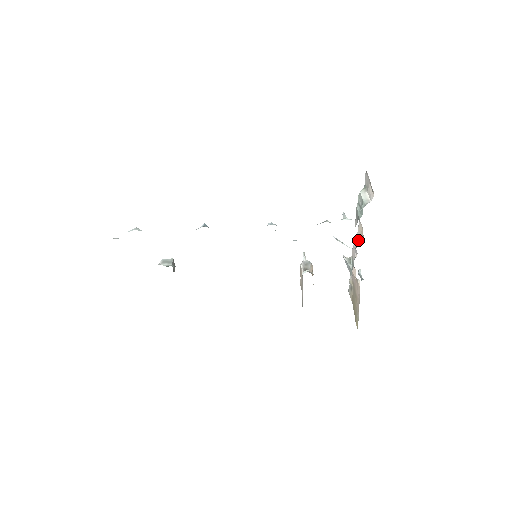
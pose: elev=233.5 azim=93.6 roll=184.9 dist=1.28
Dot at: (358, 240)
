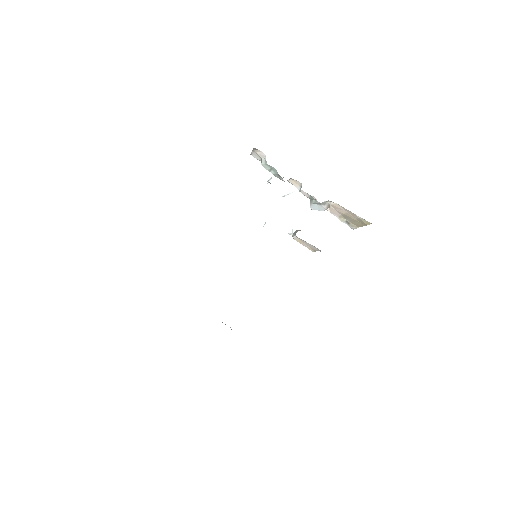
Dot at: (300, 188)
